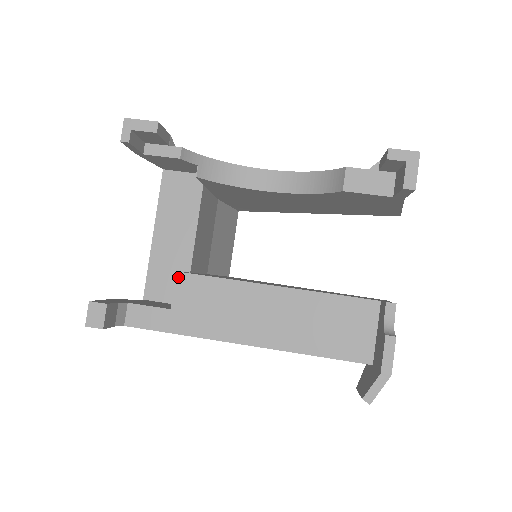
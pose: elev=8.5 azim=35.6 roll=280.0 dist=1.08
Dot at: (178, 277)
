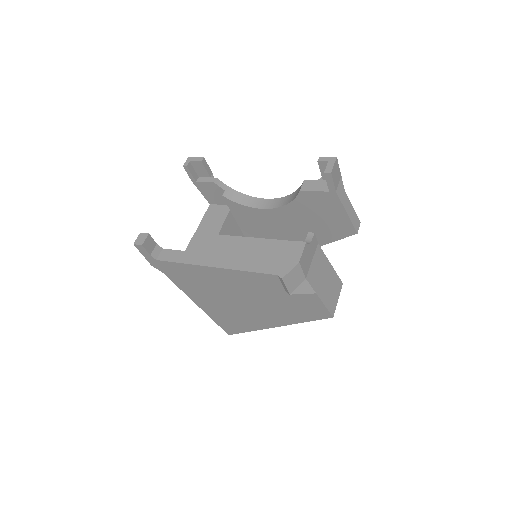
Dot at: (195, 235)
